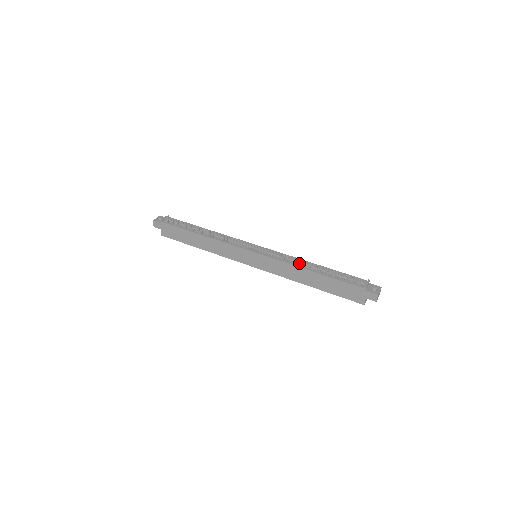
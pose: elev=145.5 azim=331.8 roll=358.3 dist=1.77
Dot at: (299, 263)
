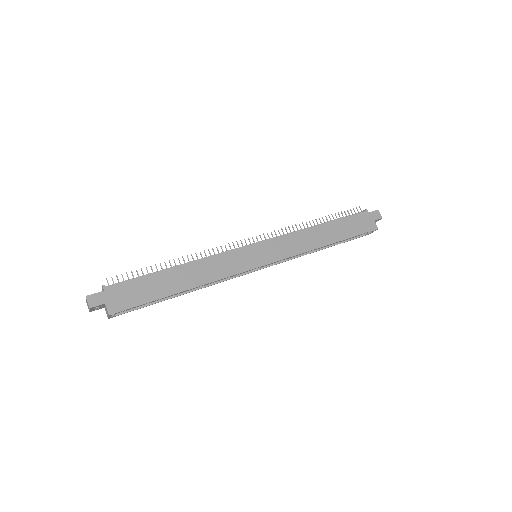
Dot at: occluded
